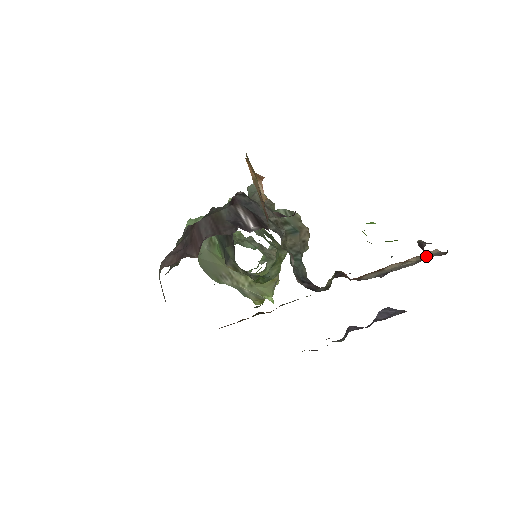
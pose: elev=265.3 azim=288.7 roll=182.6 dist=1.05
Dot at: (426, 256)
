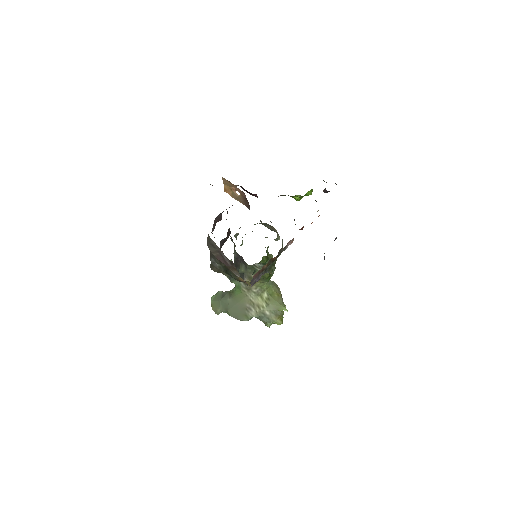
Dot at: occluded
